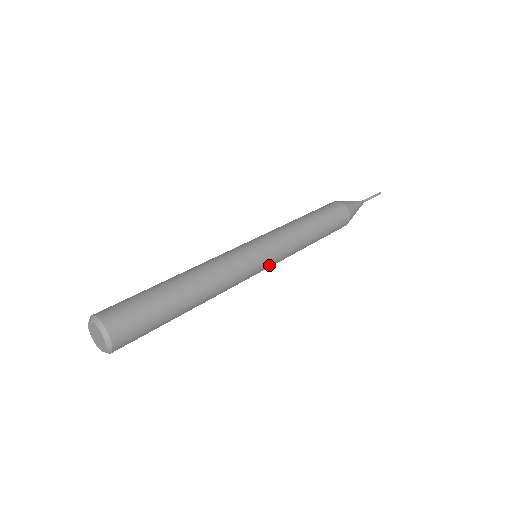
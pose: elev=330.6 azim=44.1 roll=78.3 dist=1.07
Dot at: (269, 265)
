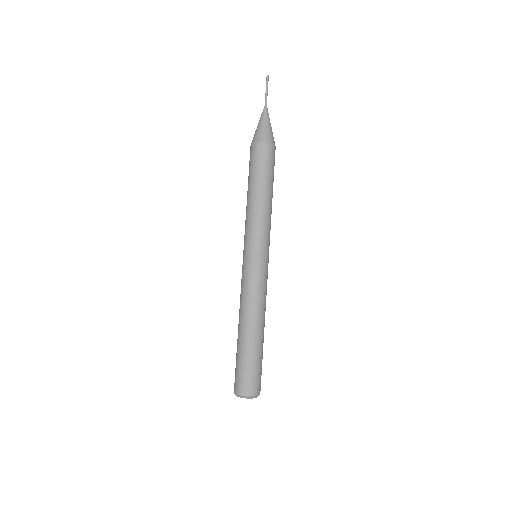
Dot at: occluded
